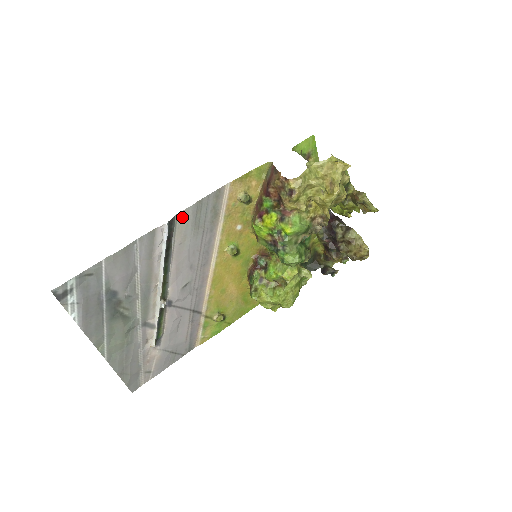
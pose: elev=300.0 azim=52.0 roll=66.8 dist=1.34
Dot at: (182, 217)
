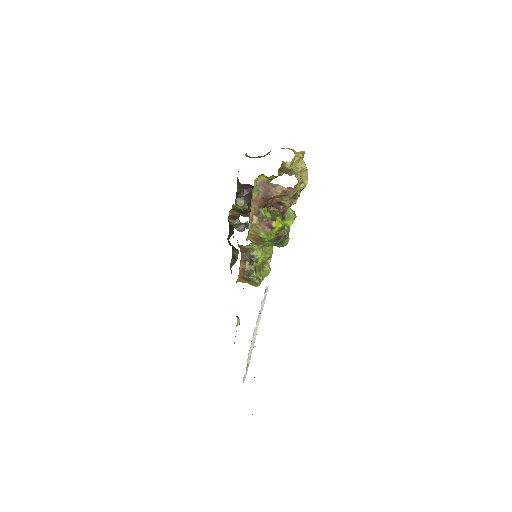
Dot at: occluded
